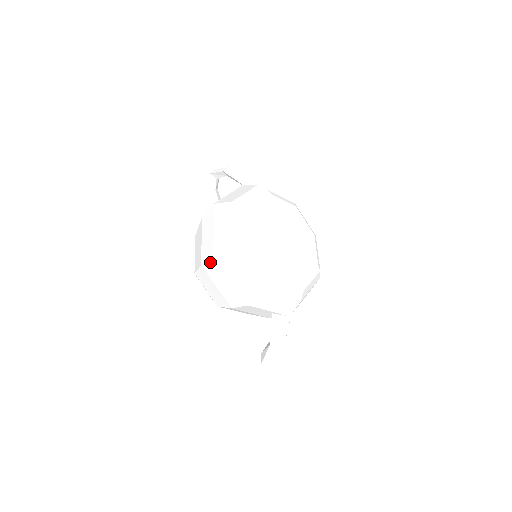
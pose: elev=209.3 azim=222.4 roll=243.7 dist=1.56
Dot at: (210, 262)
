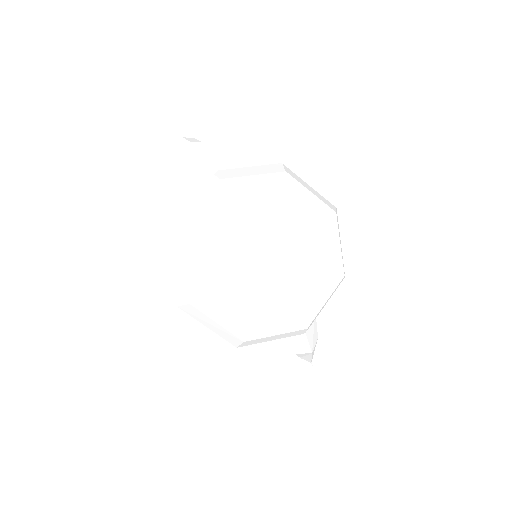
Dot at: occluded
